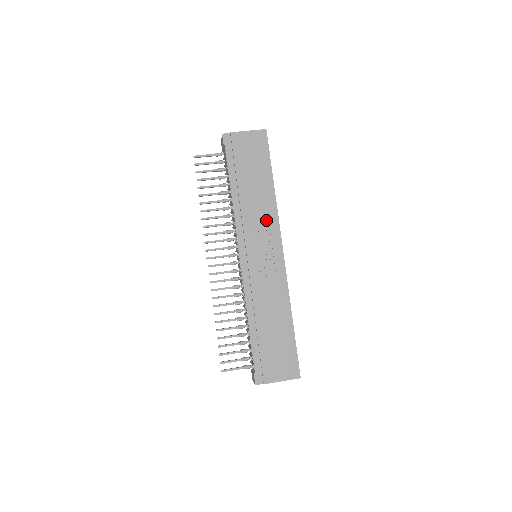
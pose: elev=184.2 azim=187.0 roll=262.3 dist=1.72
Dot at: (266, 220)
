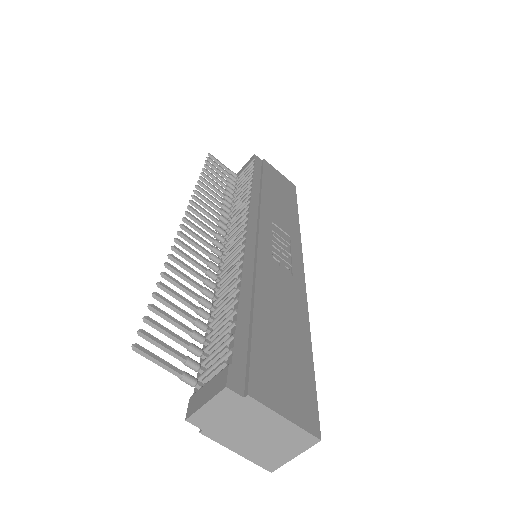
Dot at: (287, 226)
